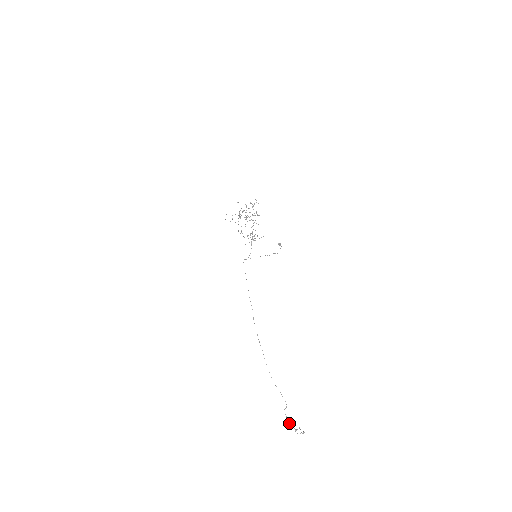
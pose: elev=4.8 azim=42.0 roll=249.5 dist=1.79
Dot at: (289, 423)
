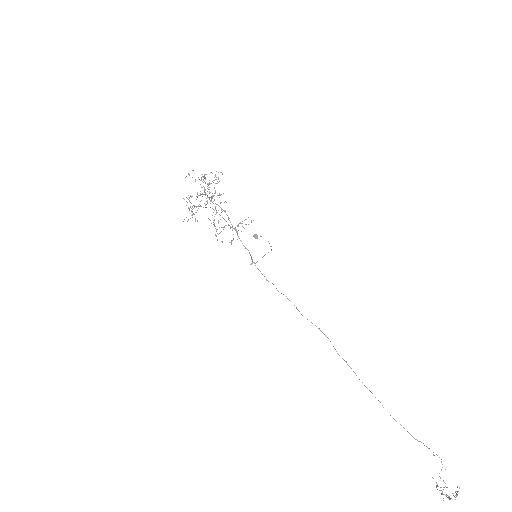
Dot at: (442, 491)
